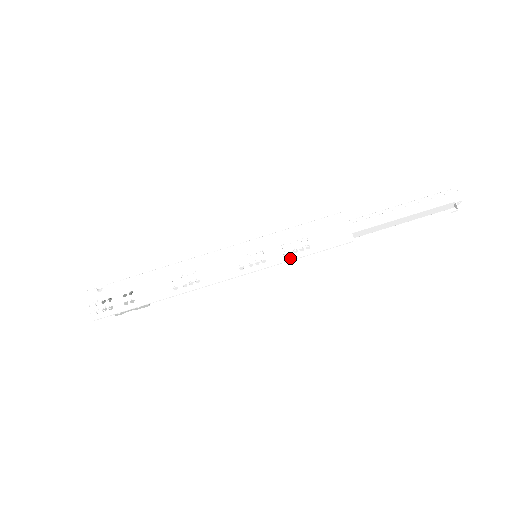
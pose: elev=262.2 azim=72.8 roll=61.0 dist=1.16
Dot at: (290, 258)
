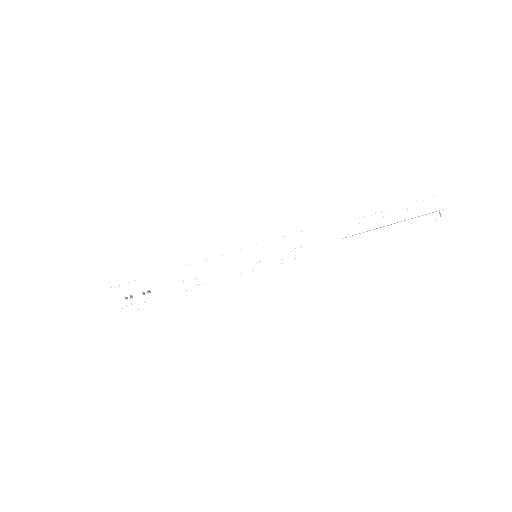
Dot at: (286, 265)
